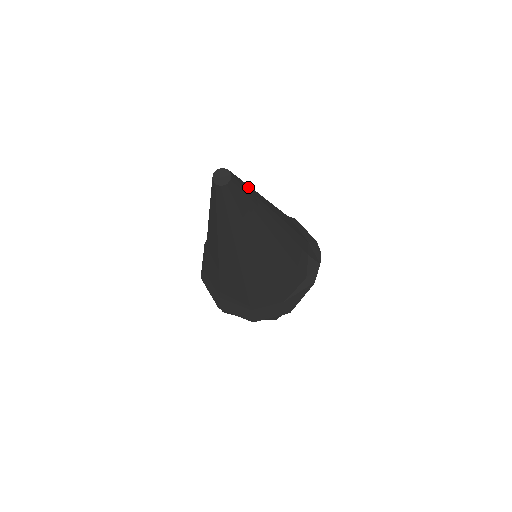
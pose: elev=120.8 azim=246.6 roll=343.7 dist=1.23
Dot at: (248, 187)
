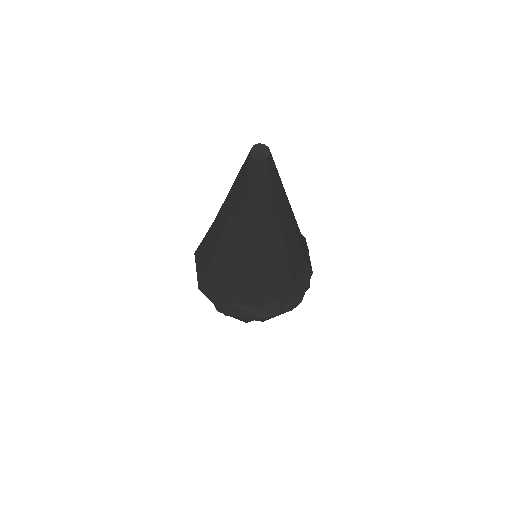
Dot at: (277, 187)
